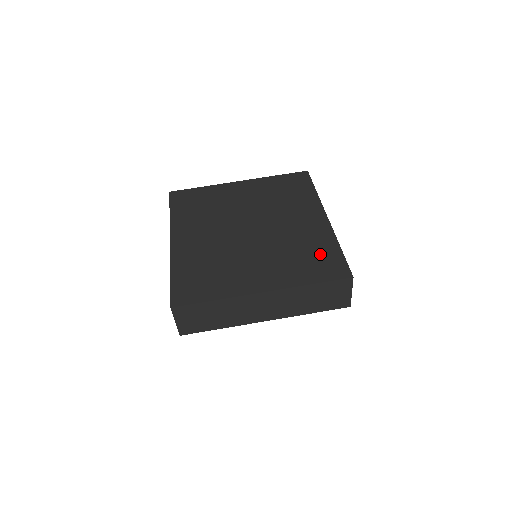
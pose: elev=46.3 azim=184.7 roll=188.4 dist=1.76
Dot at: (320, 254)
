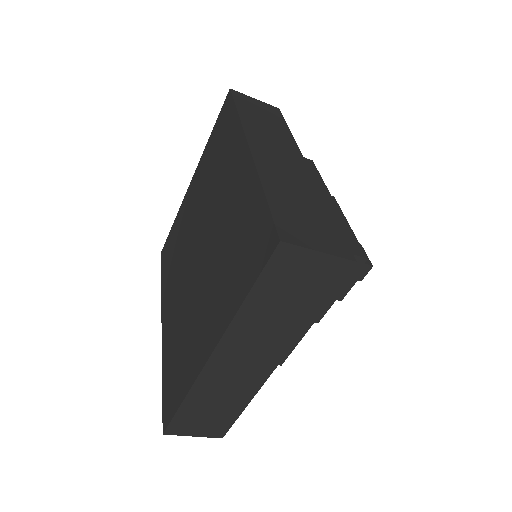
Dot at: (247, 229)
